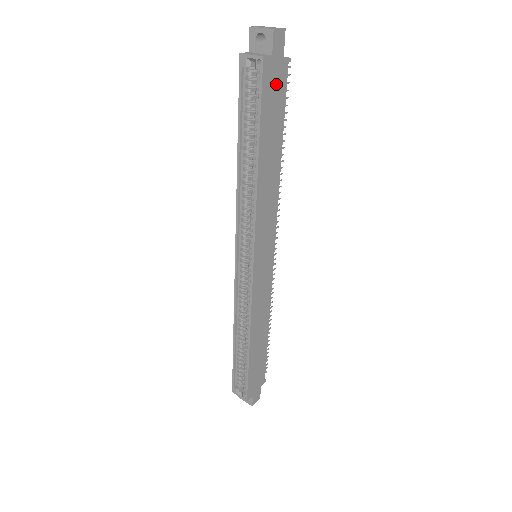
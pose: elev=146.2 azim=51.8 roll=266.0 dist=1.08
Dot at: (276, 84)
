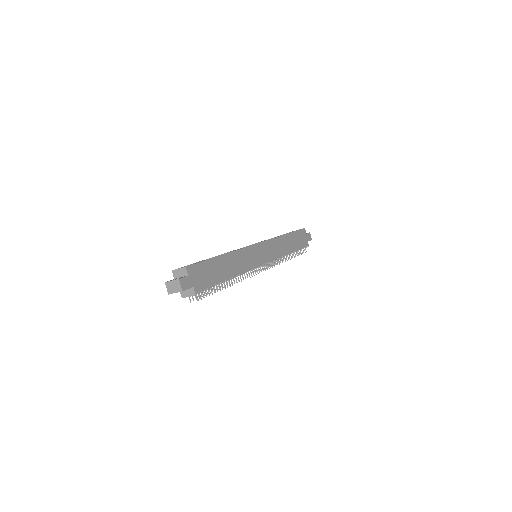
Dot at: (303, 239)
